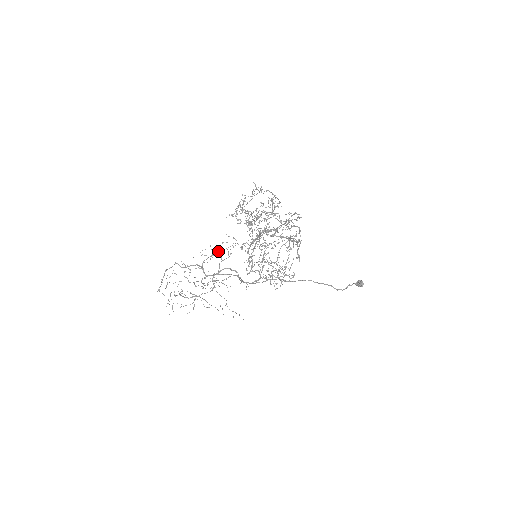
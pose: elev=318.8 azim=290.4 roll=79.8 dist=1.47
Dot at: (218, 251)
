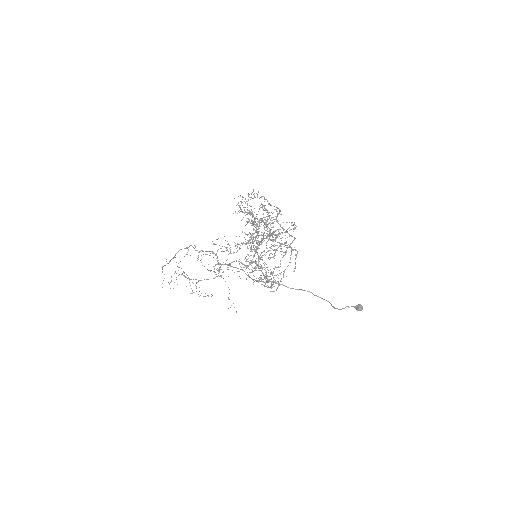
Dot at: (235, 243)
